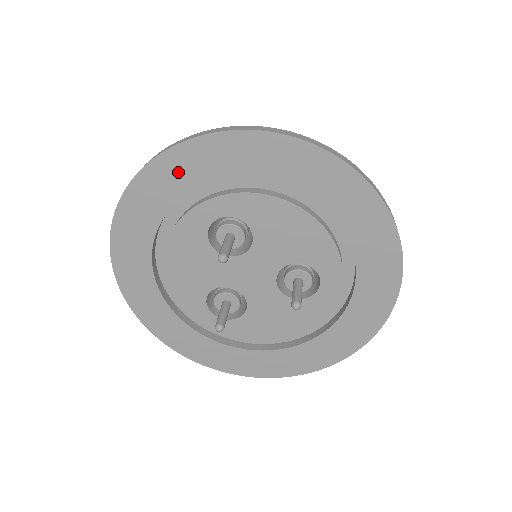
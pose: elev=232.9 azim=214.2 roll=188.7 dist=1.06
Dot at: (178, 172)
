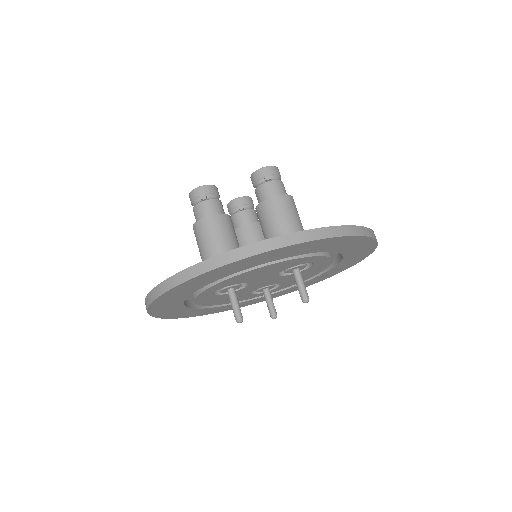
Dot at: (167, 304)
